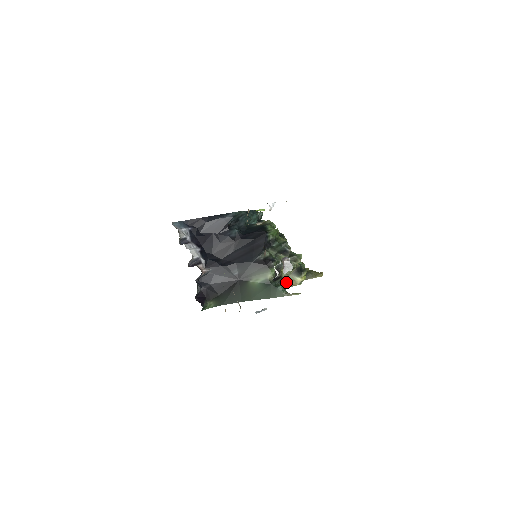
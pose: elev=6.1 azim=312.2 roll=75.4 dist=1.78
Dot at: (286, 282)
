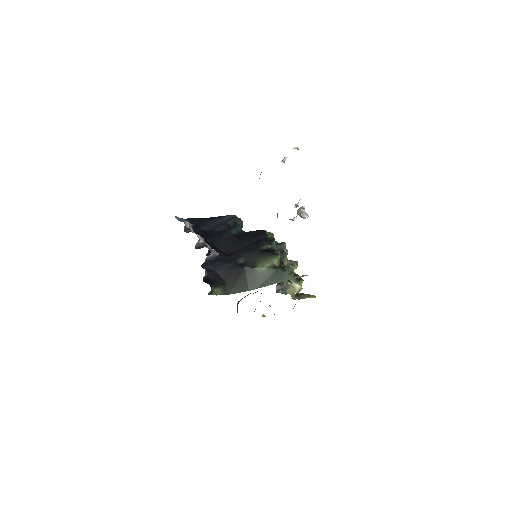
Dot at: (286, 288)
